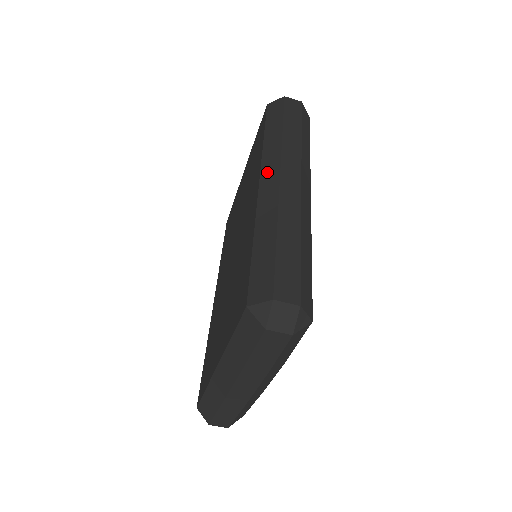
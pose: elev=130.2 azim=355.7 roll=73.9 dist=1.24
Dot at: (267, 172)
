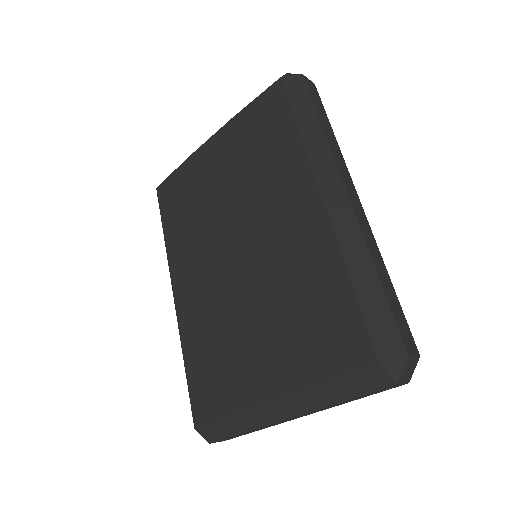
Dot at: (327, 184)
